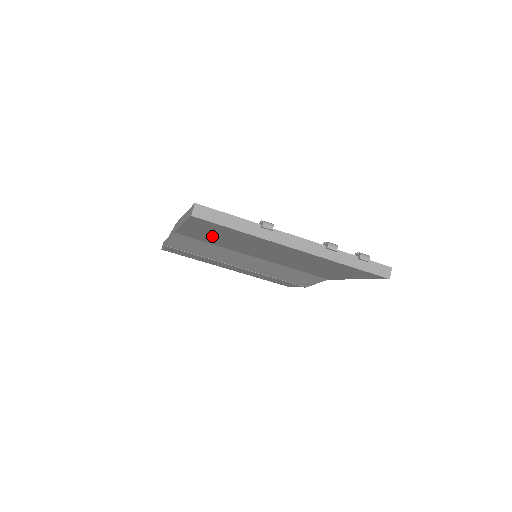
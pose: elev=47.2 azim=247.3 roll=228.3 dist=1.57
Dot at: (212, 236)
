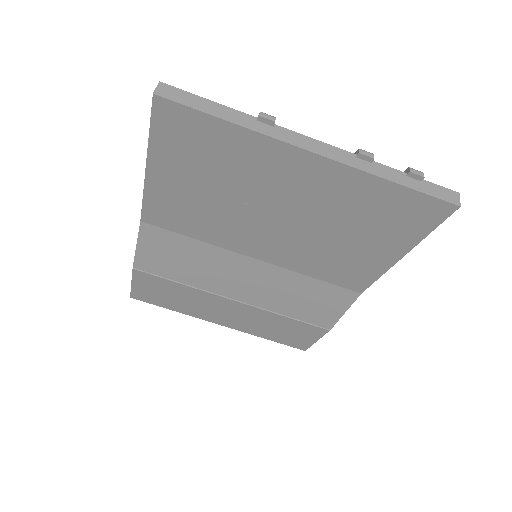
Dot at: (190, 193)
